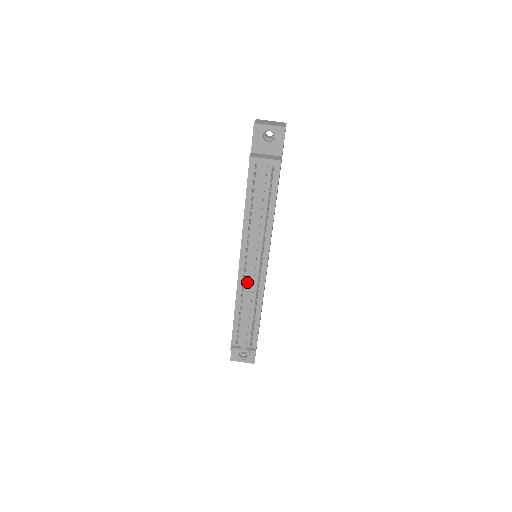
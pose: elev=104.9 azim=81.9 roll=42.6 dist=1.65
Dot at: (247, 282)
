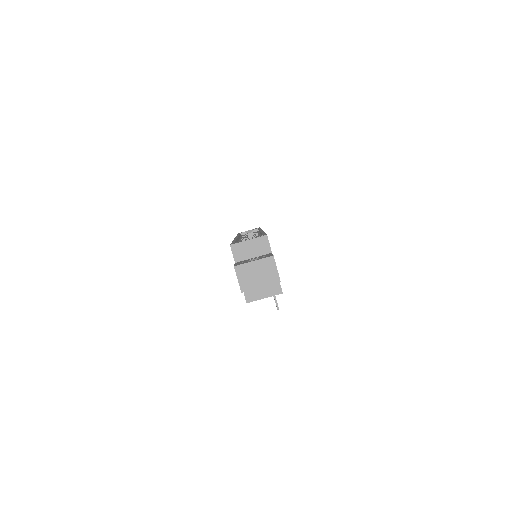
Dot at: occluded
